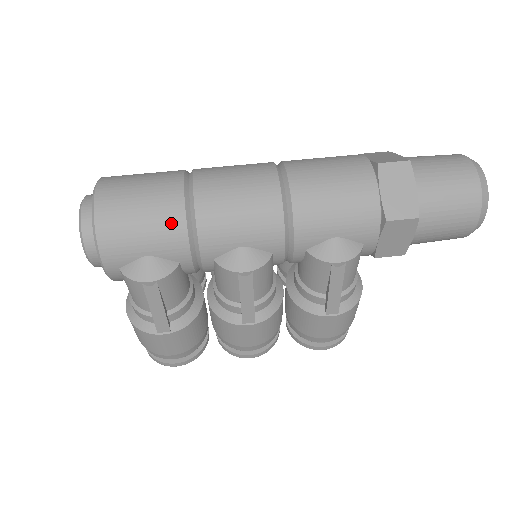
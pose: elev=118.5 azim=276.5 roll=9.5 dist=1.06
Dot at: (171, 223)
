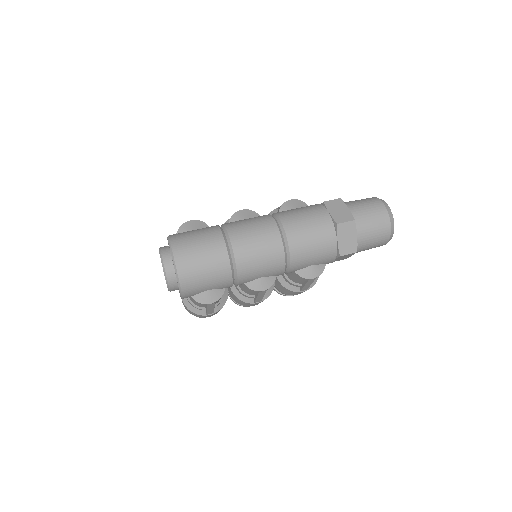
Dot at: (223, 274)
